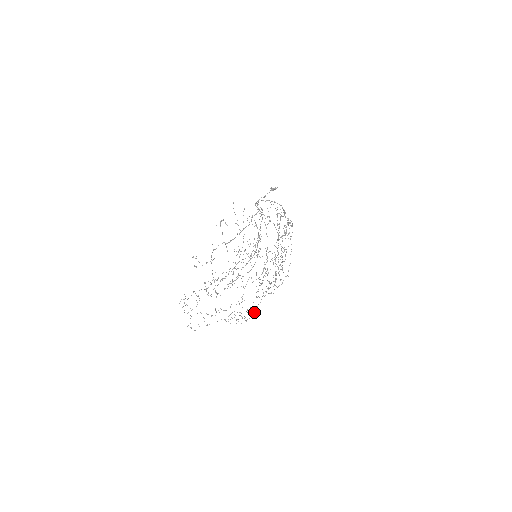
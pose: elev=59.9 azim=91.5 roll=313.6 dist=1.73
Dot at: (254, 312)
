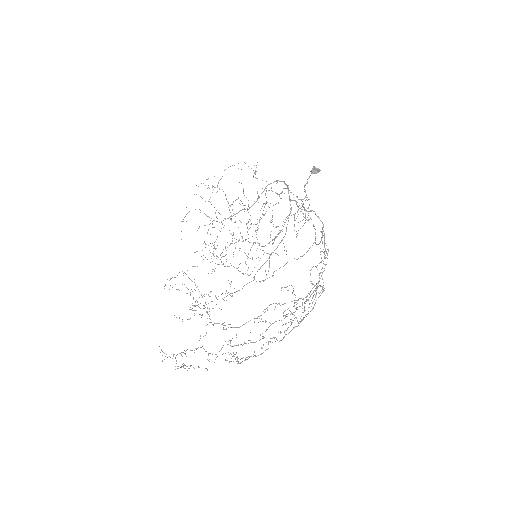
Dot at: (229, 324)
